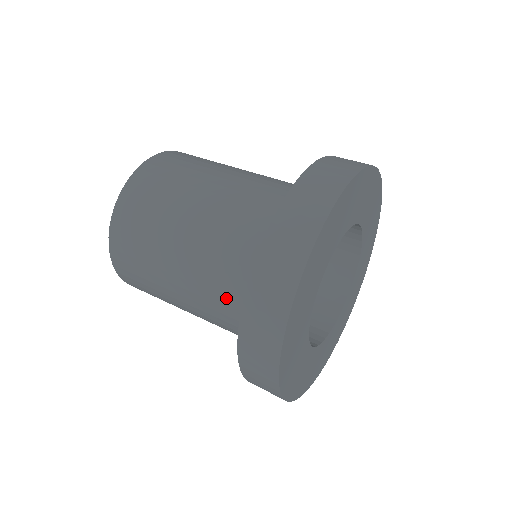
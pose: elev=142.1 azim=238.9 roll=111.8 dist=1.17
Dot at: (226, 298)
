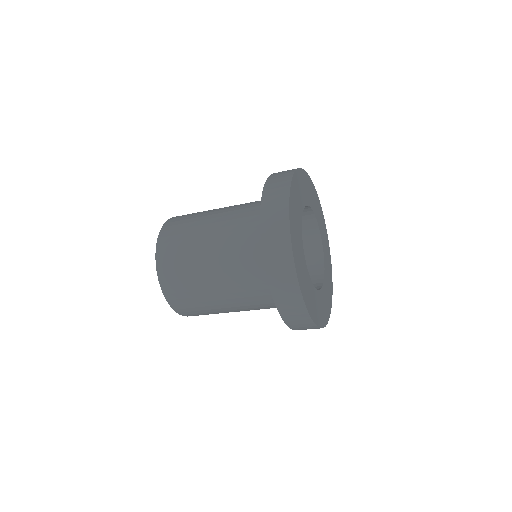
Dot at: (250, 208)
